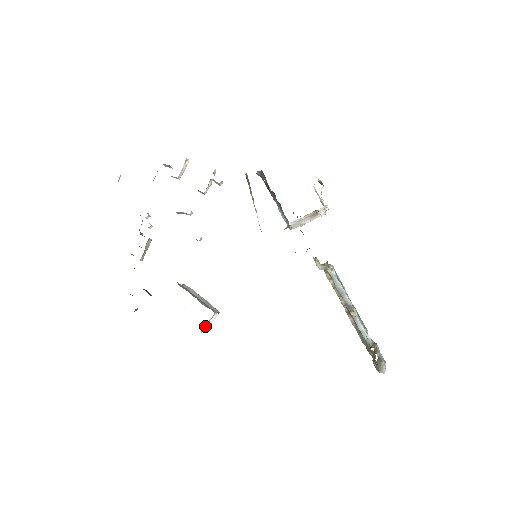
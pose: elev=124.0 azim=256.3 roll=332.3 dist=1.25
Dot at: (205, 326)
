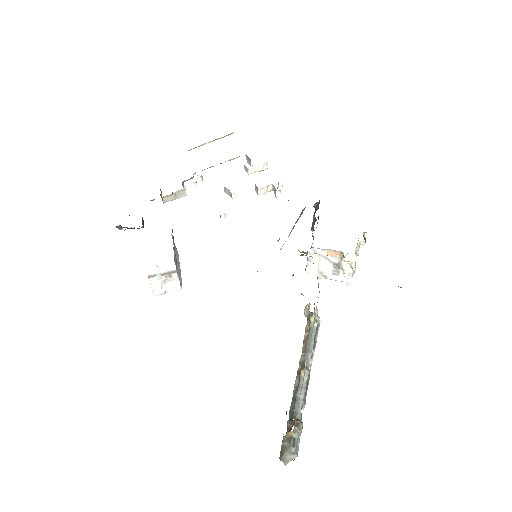
Dot at: (158, 278)
